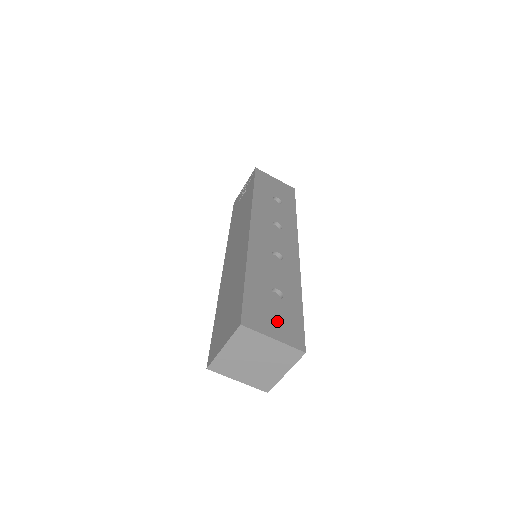
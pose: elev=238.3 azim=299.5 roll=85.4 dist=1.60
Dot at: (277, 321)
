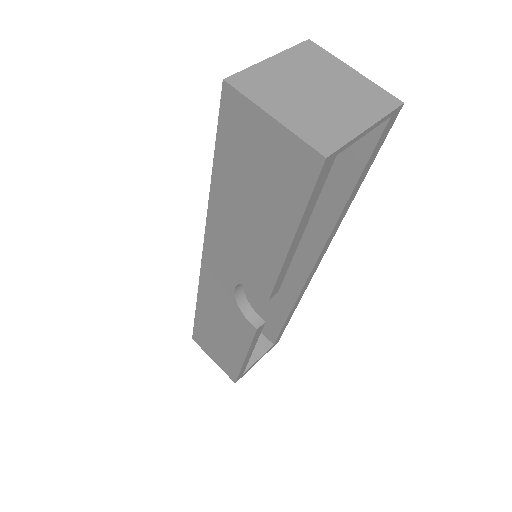
Dot at: occluded
